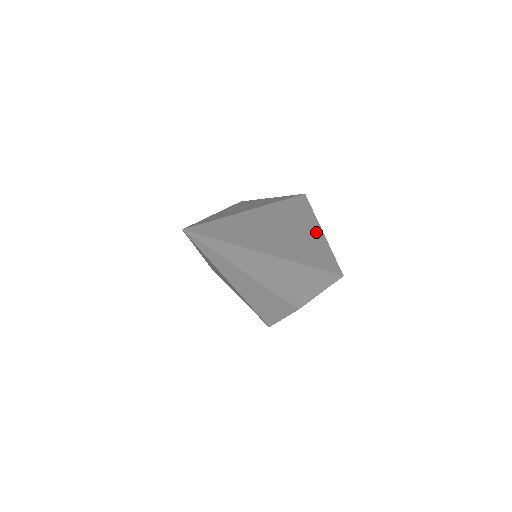
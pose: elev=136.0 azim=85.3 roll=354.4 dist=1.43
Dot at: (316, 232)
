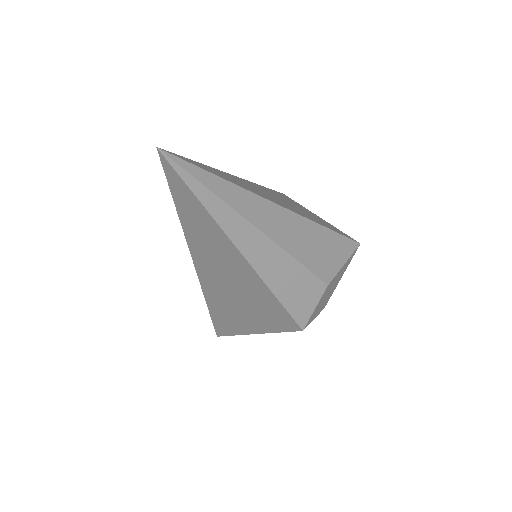
Dot at: occluded
